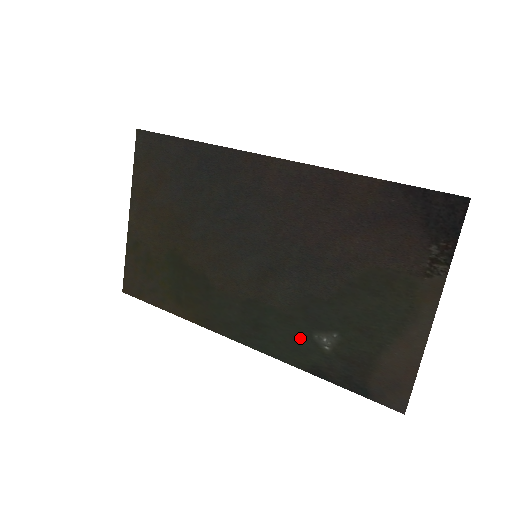
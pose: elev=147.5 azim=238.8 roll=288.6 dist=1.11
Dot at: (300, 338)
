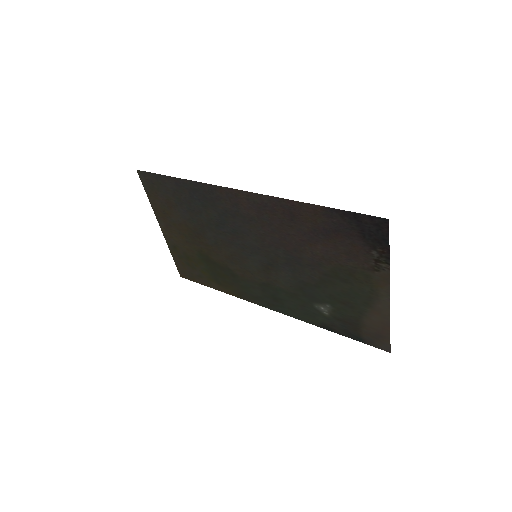
Dot at: (306, 307)
